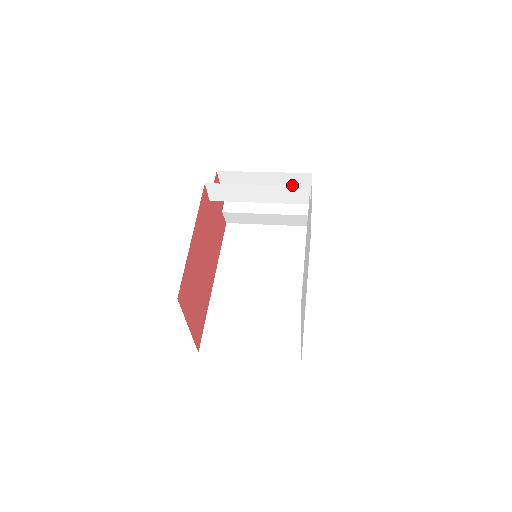
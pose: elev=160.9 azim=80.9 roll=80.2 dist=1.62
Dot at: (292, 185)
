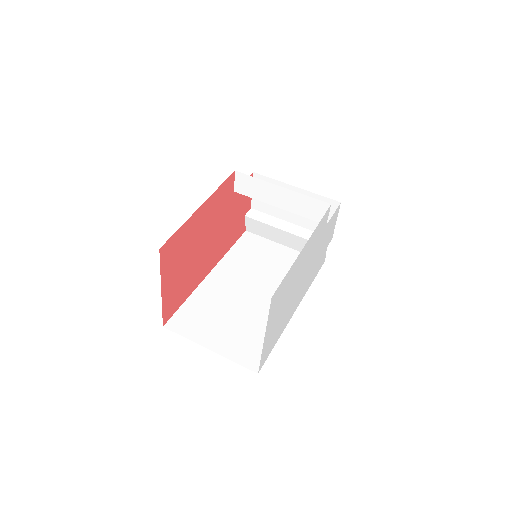
Dot at: occluded
